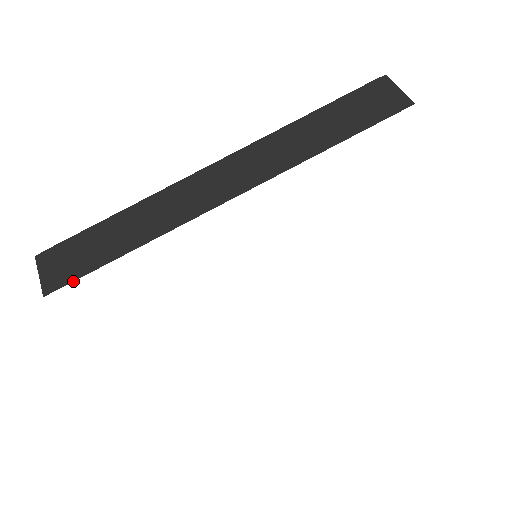
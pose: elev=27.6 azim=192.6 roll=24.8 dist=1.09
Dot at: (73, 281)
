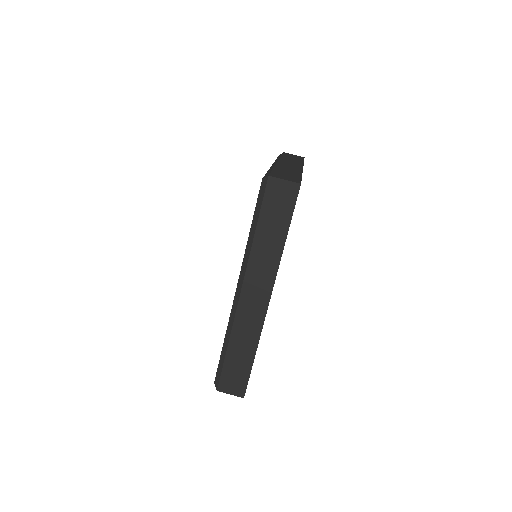
Dot at: (247, 384)
